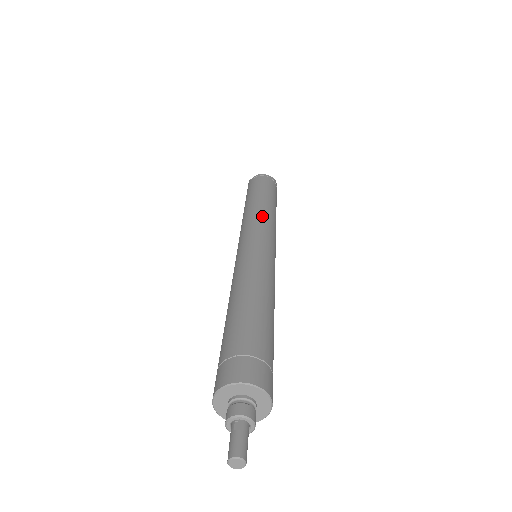
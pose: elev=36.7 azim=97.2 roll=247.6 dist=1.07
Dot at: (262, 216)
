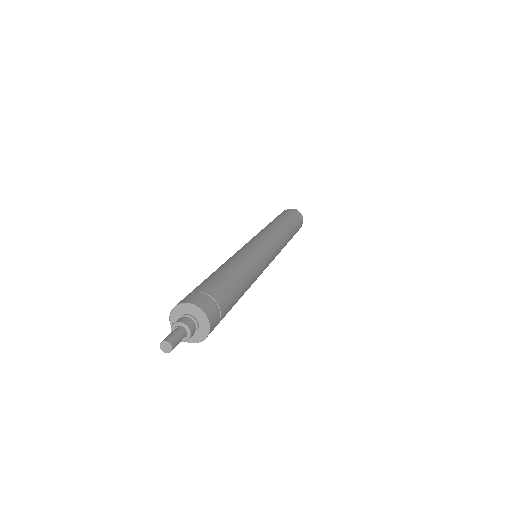
Dot at: (262, 230)
